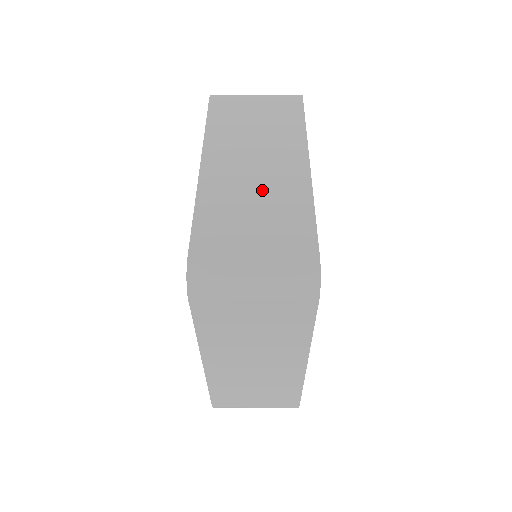
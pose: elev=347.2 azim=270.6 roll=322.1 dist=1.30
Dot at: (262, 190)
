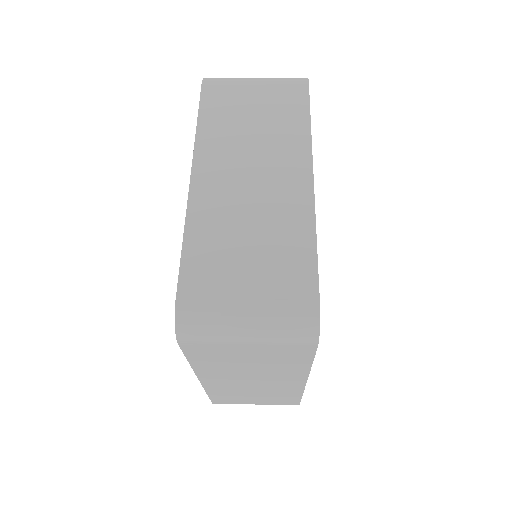
Dot at: (259, 213)
